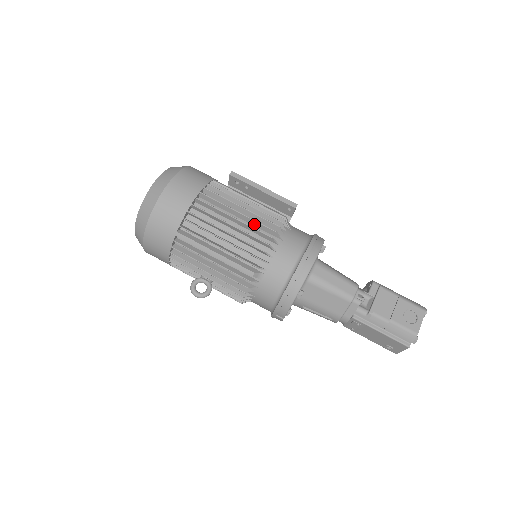
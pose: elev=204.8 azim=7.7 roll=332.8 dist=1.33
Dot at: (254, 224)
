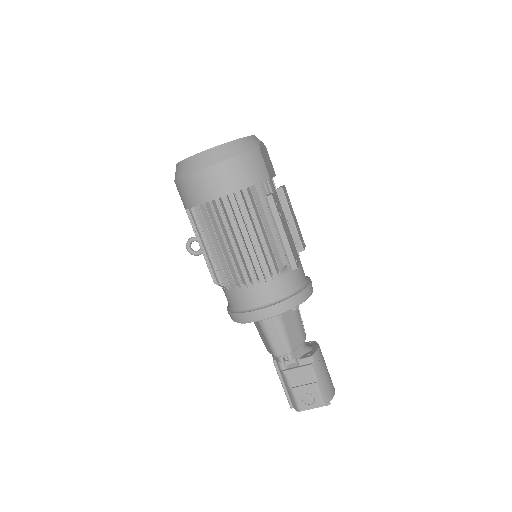
Dot at: (248, 254)
